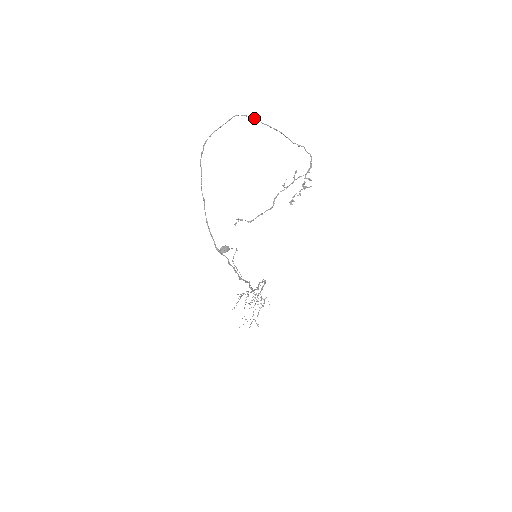
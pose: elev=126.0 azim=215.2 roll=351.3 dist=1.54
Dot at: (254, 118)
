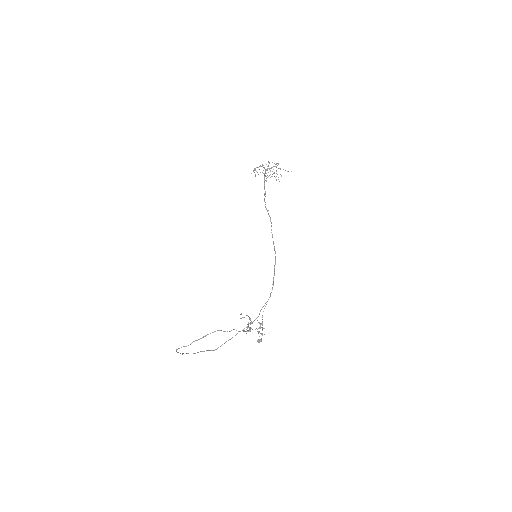
Dot at: occluded
